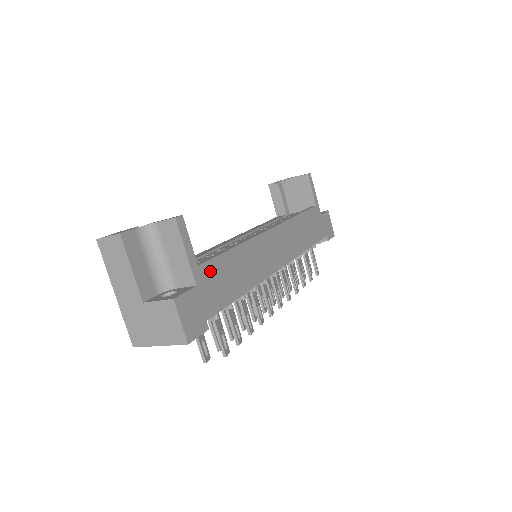
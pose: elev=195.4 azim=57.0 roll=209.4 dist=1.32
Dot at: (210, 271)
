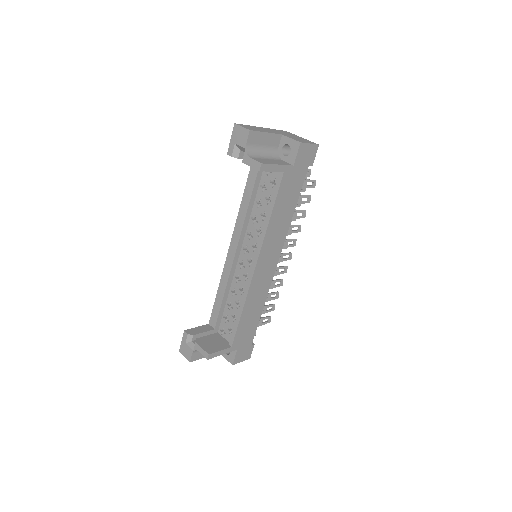
Dot at: (238, 338)
